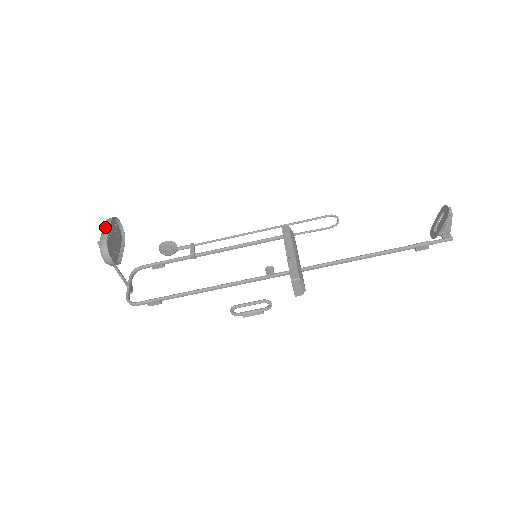
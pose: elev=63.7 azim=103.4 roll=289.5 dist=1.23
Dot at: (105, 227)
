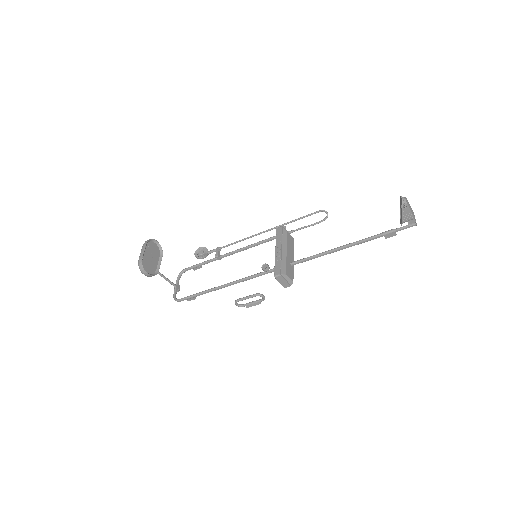
Dot at: (142, 249)
